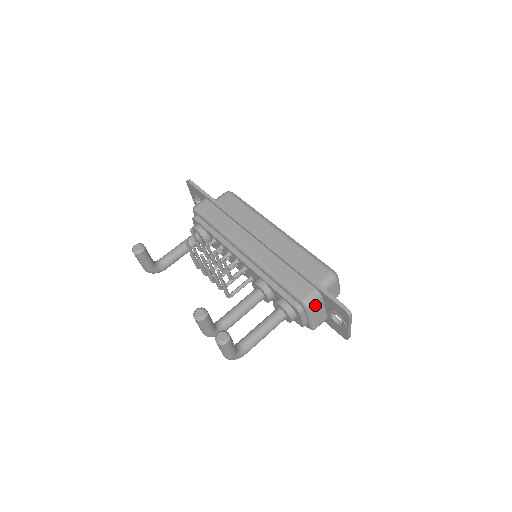
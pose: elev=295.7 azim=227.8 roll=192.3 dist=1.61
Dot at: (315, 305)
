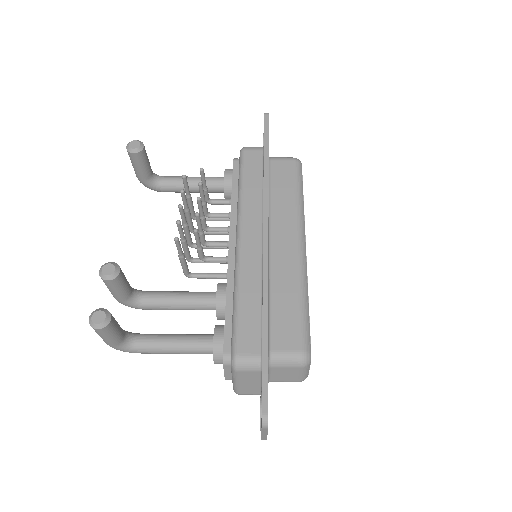
Dot at: (247, 373)
